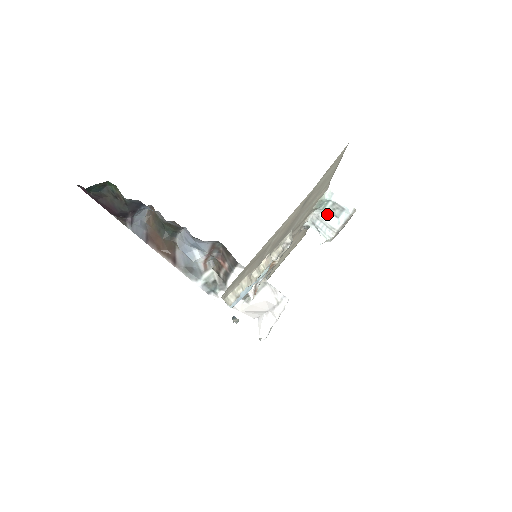
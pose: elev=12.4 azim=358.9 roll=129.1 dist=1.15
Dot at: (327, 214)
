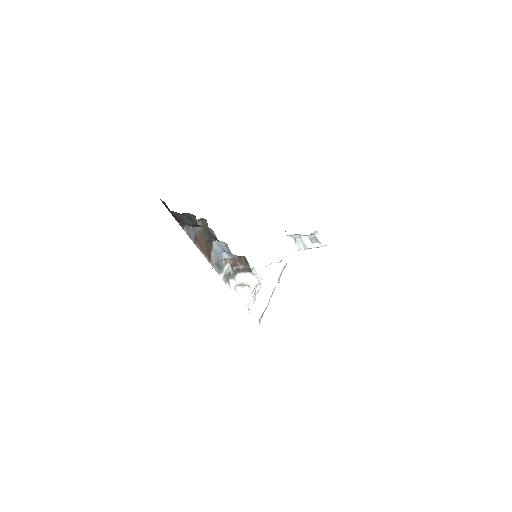
Dot at: (307, 238)
